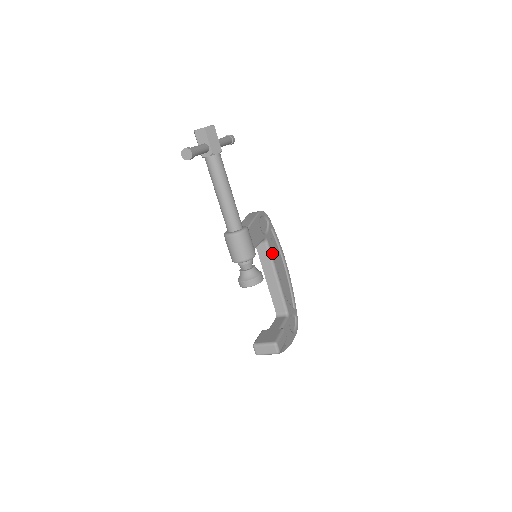
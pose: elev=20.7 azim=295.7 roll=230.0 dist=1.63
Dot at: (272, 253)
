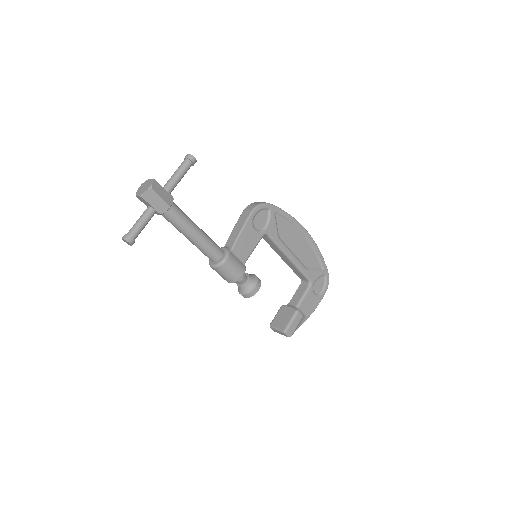
Dot at: (278, 241)
